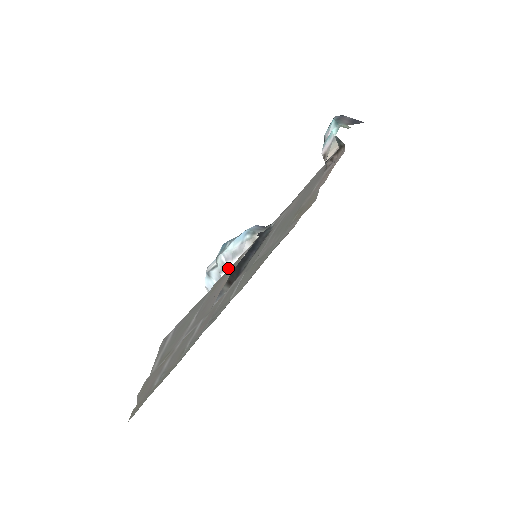
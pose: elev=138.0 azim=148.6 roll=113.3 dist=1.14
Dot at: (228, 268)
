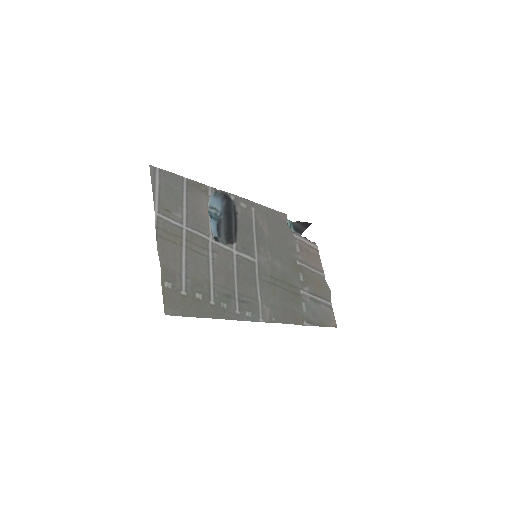
Dot at: occluded
